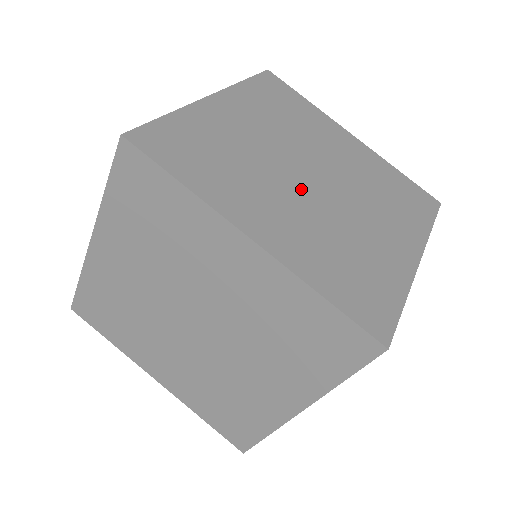
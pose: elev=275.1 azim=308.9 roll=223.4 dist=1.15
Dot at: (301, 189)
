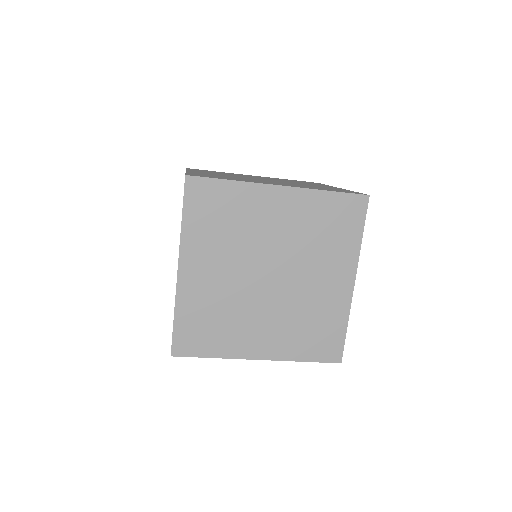
Dot at: occluded
